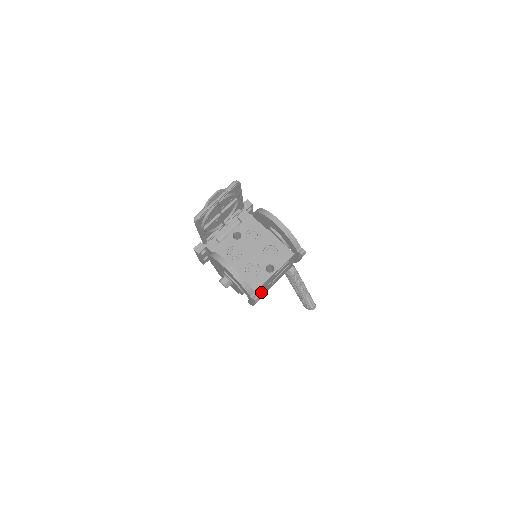
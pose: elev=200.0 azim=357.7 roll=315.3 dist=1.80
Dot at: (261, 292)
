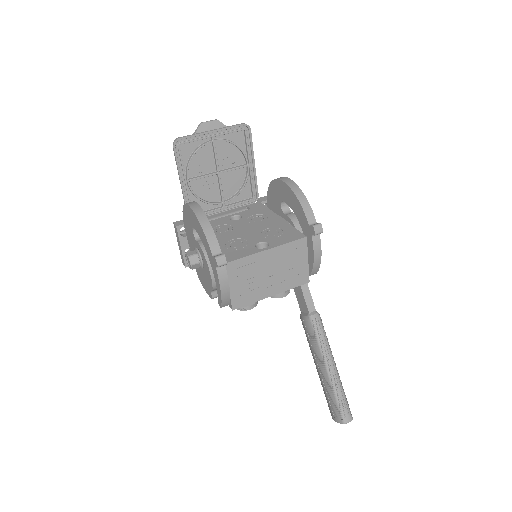
Dot at: (241, 286)
